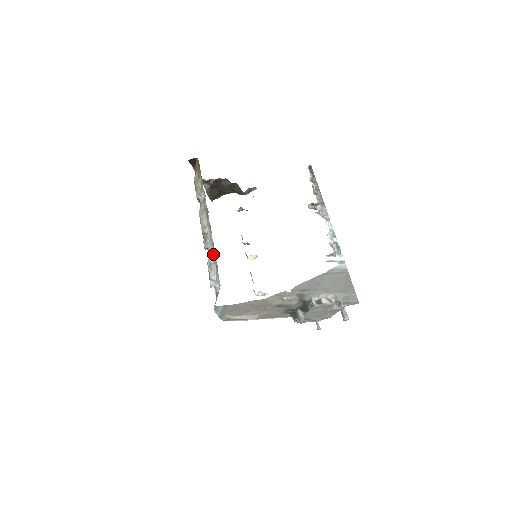
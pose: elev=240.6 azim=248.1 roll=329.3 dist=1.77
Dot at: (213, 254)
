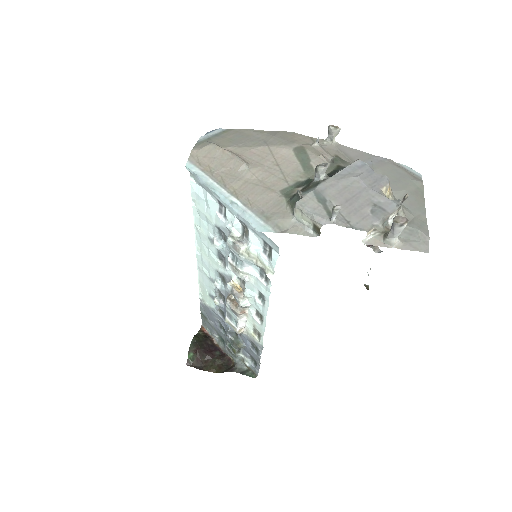
Dot at: occluded
